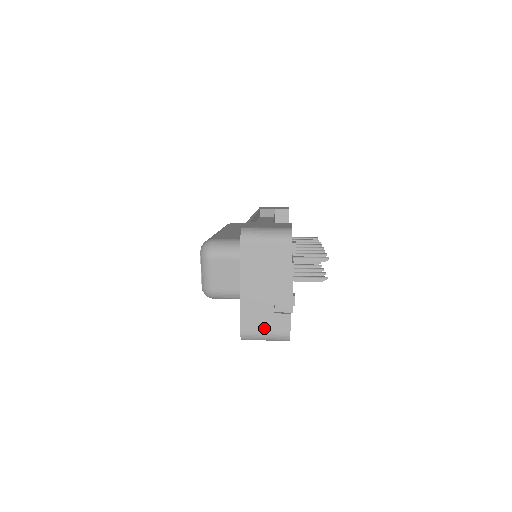
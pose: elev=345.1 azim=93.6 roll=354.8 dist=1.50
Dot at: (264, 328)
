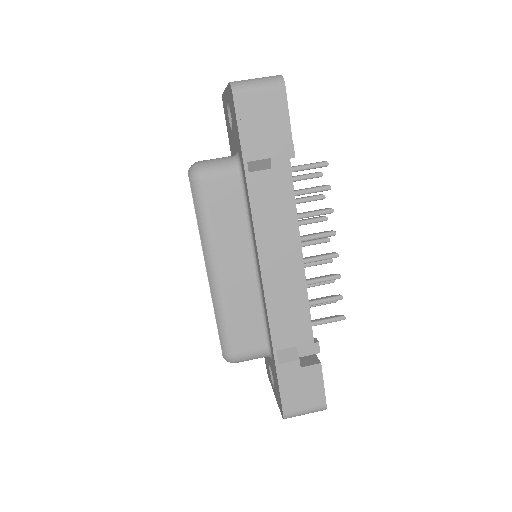
Dot at: occluded
